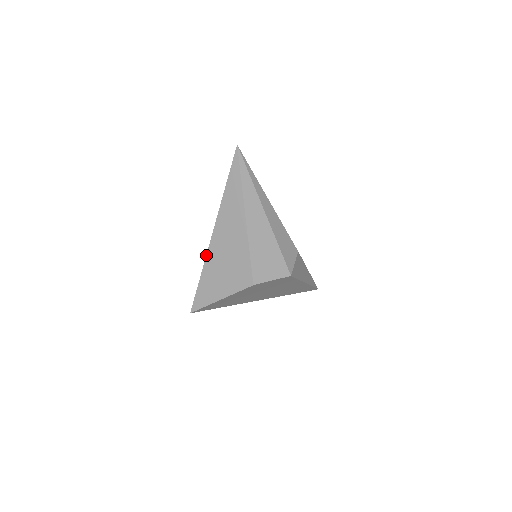
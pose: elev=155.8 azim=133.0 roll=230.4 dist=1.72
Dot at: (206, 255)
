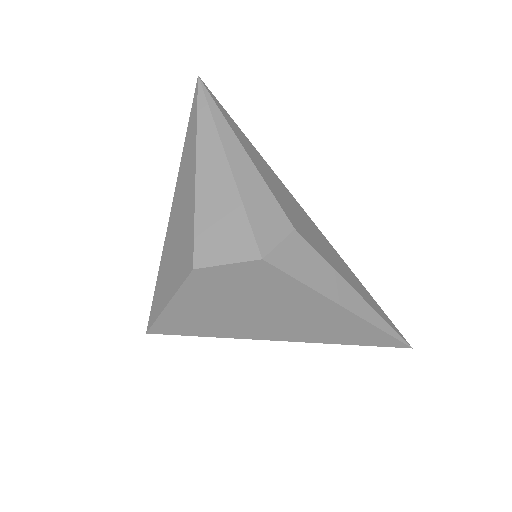
Dot at: (164, 241)
